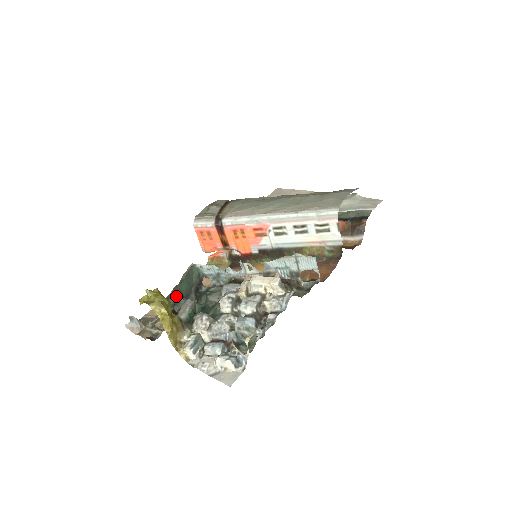
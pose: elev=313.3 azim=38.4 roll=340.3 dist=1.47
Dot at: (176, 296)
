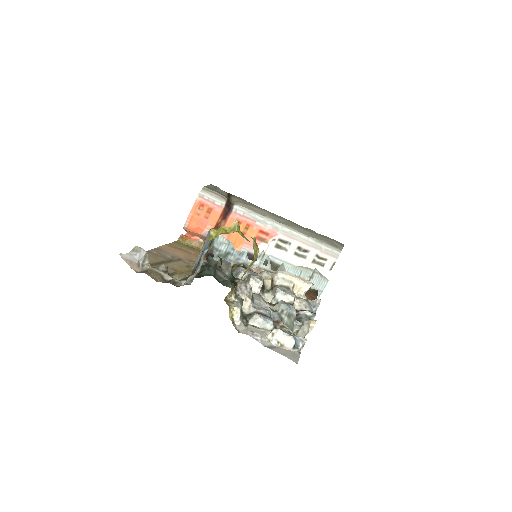
Dot at: occluded
